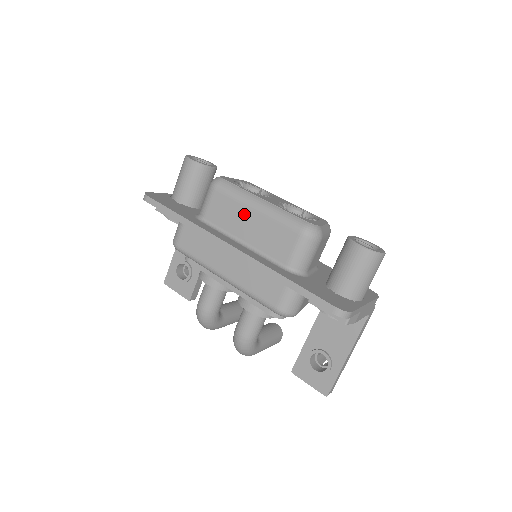
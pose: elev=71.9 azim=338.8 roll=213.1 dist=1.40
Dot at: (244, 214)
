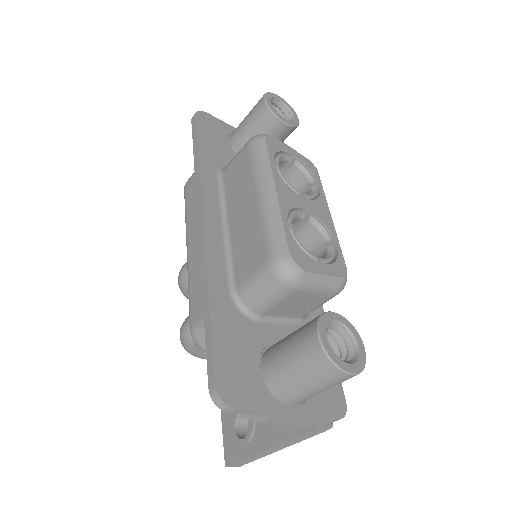
Dot at: (248, 194)
